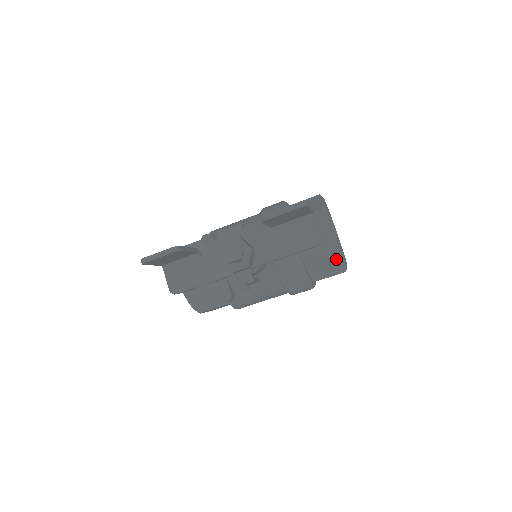
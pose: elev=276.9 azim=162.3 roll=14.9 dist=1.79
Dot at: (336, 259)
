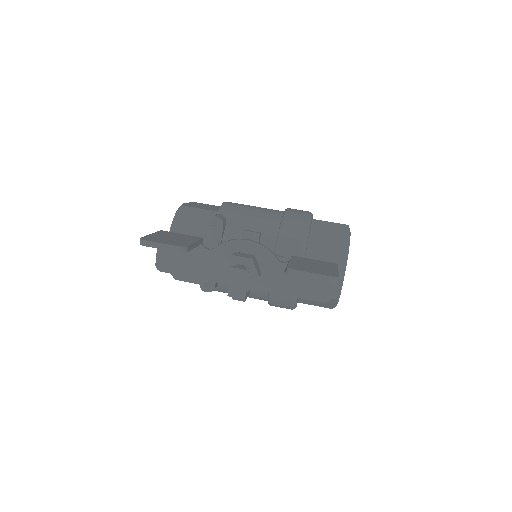
Dot at: (330, 302)
